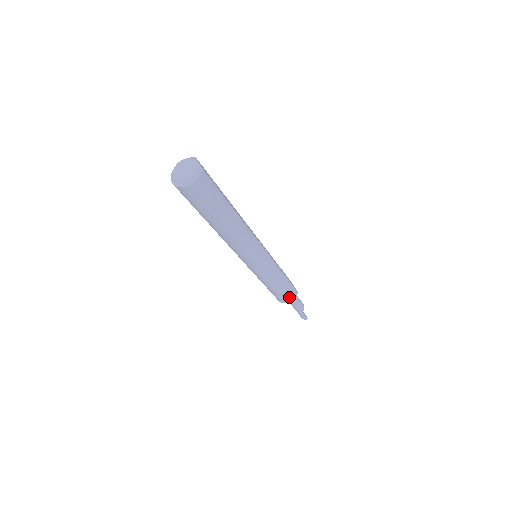
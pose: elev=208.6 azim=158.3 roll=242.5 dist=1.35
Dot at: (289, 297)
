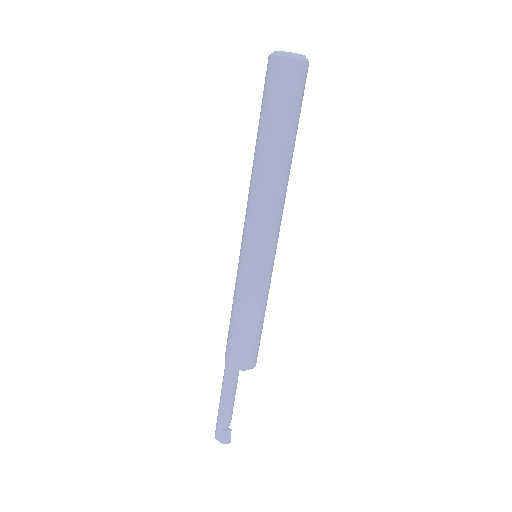
Dot at: (255, 356)
